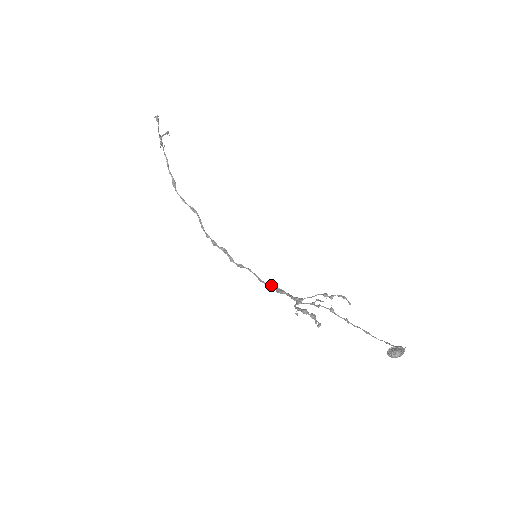
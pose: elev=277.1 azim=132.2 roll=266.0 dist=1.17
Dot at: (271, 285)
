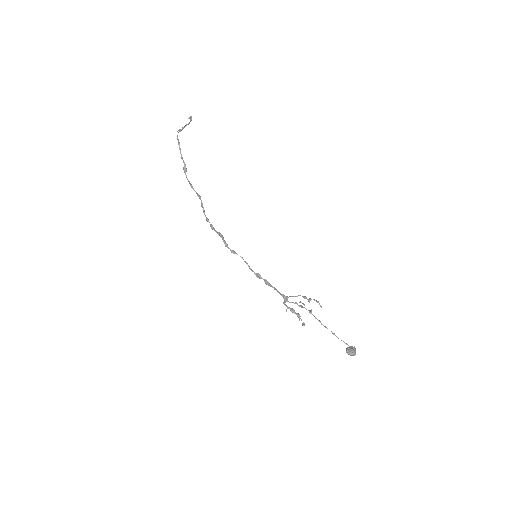
Dot at: (260, 276)
